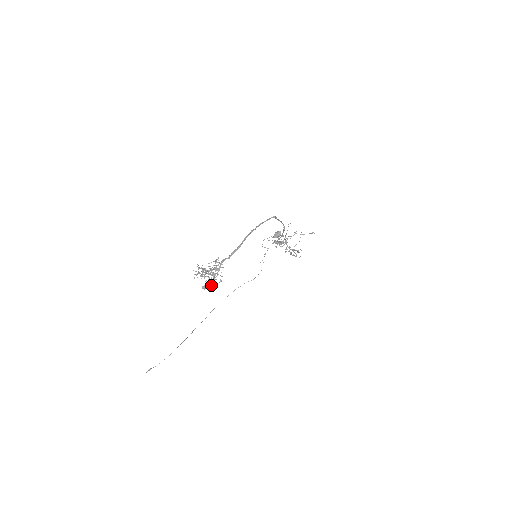
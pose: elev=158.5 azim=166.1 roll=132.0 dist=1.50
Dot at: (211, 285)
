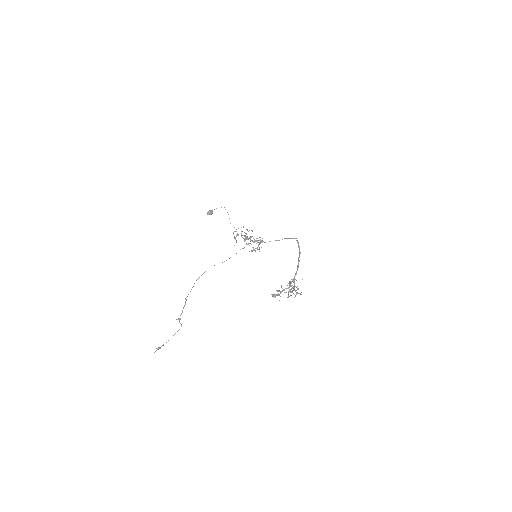
Dot at: (279, 295)
